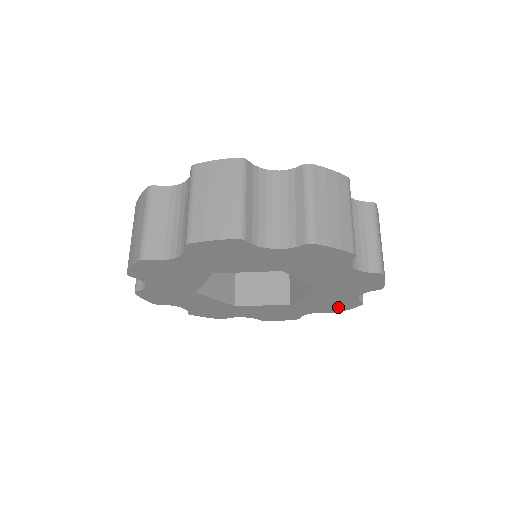
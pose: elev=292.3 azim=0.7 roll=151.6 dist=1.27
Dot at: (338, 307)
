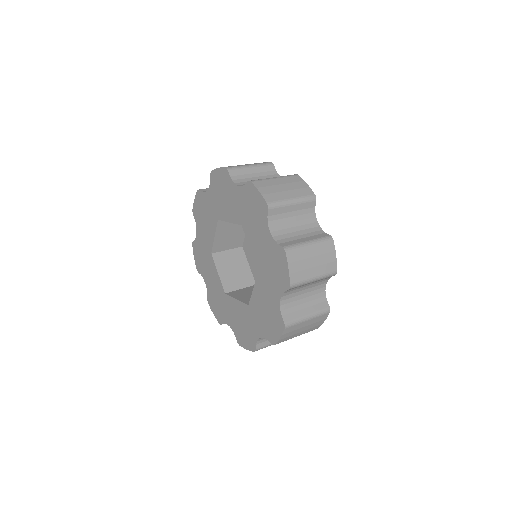
Dot at: (273, 328)
